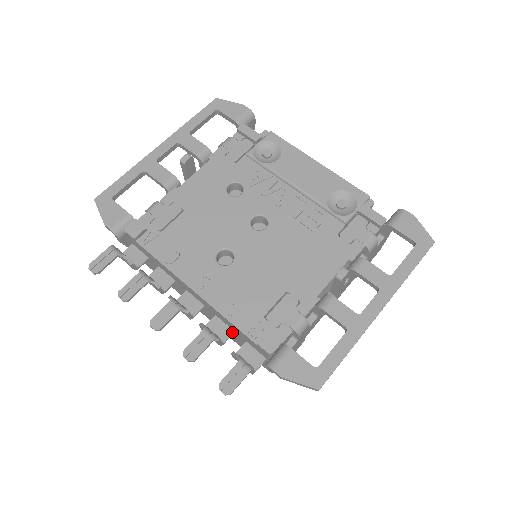
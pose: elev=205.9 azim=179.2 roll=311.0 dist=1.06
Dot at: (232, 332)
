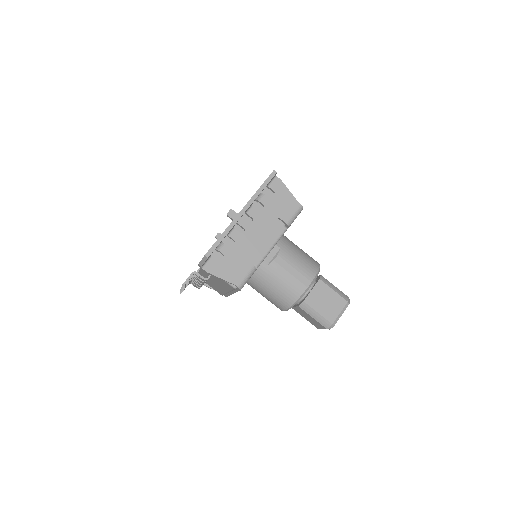
Dot at: occluded
